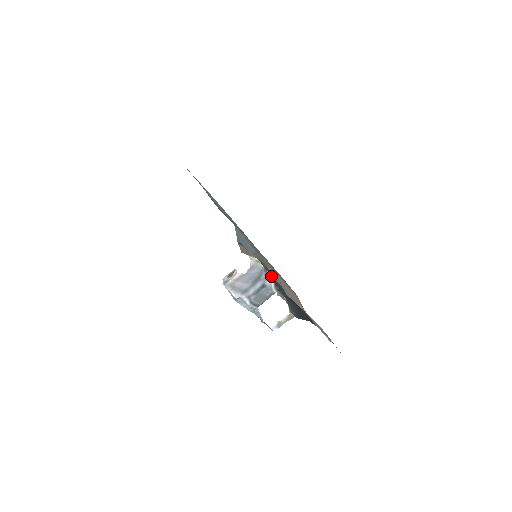
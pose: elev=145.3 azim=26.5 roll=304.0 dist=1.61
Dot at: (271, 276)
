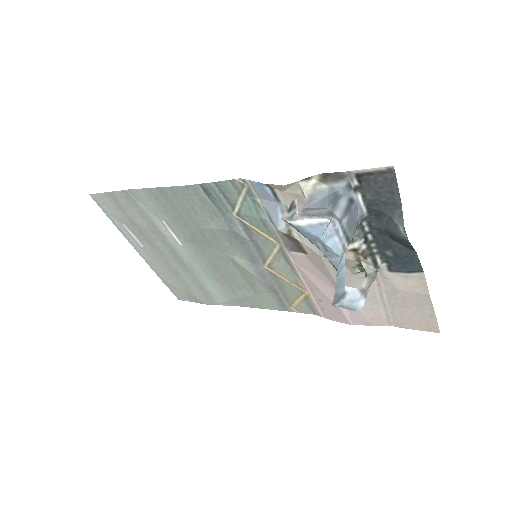
Dot at: (358, 179)
